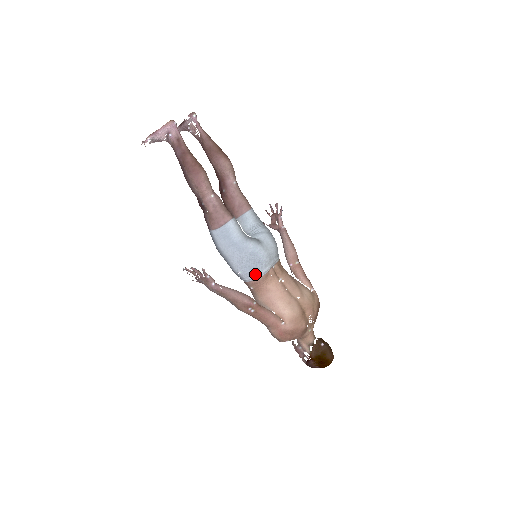
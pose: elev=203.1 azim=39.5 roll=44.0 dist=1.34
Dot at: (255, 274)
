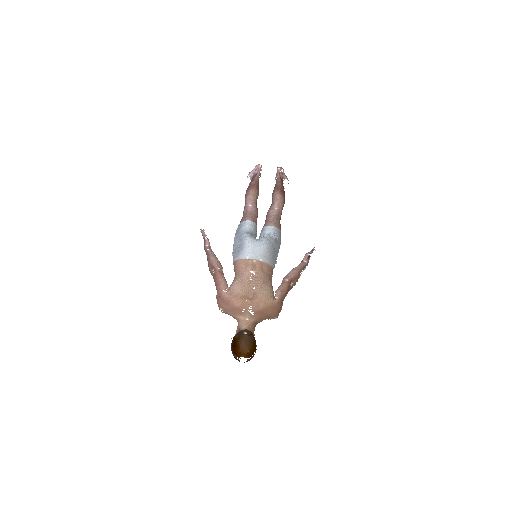
Dot at: (237, 256)
